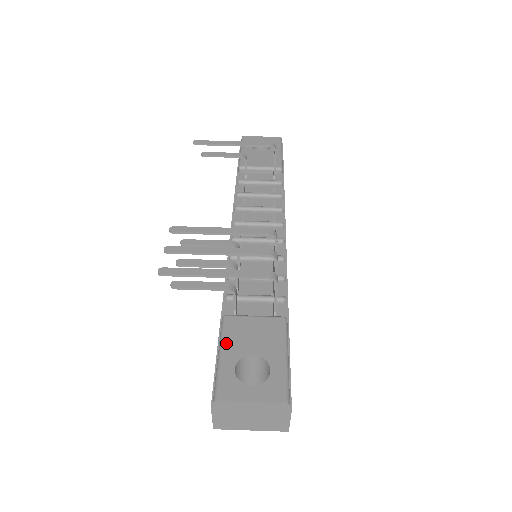
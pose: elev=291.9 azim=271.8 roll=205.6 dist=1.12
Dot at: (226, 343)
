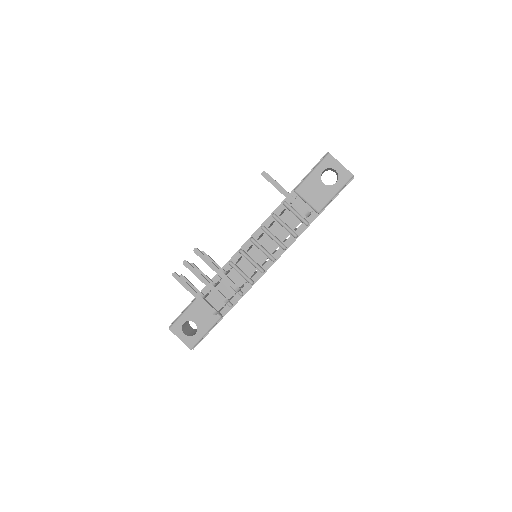
Dot at: (189, 310)
